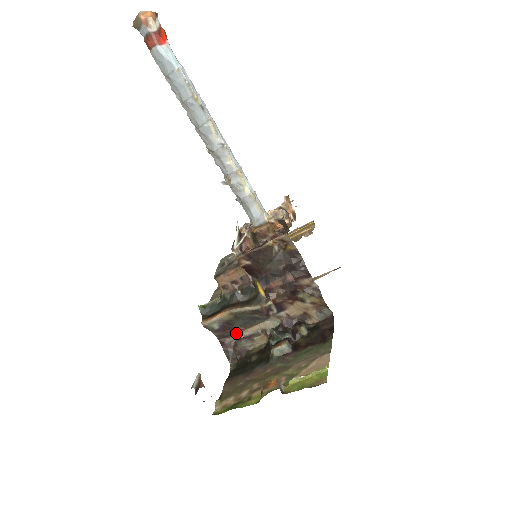
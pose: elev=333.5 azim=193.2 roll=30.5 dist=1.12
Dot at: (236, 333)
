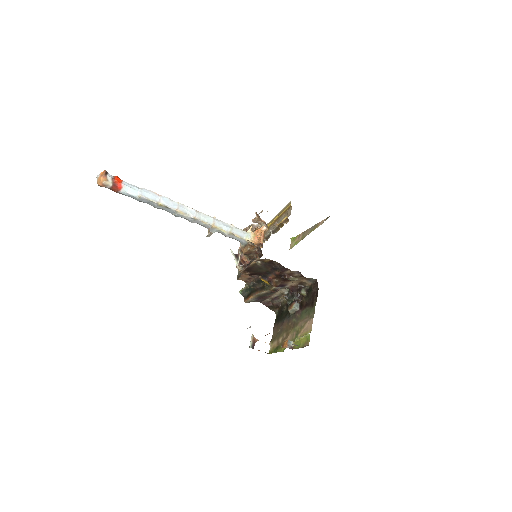
Dot at: (269, 297)
